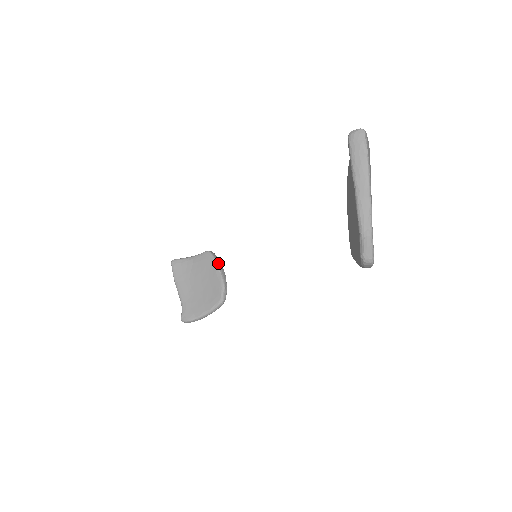
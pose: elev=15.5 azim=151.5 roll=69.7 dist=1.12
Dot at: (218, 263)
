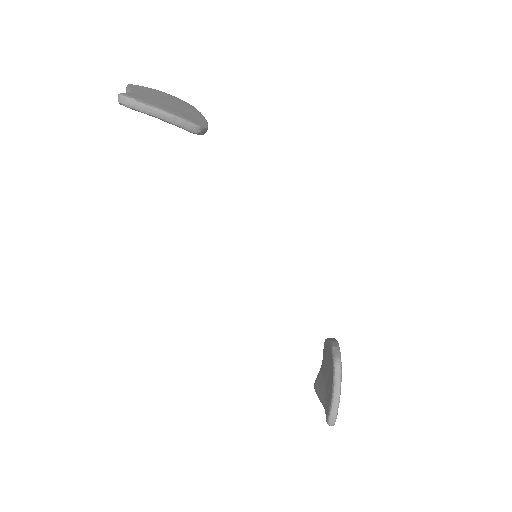
Dot at: (329, 339)
